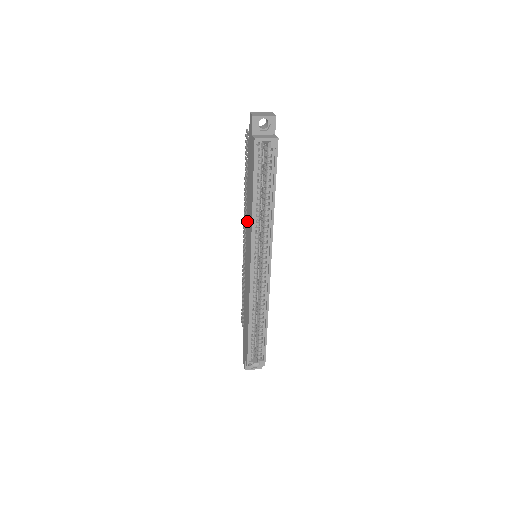
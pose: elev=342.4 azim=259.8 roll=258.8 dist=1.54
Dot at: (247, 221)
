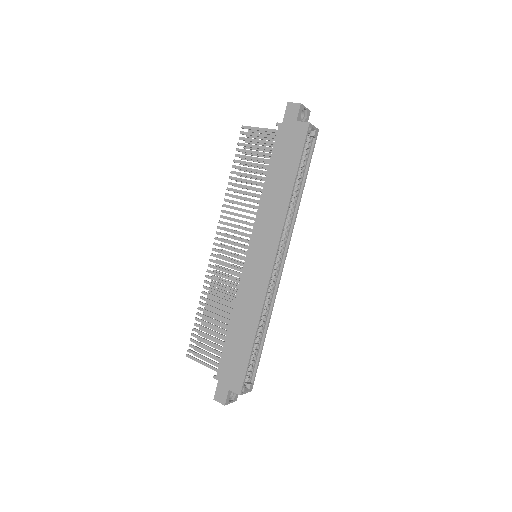
Dot at: (263, 213)
